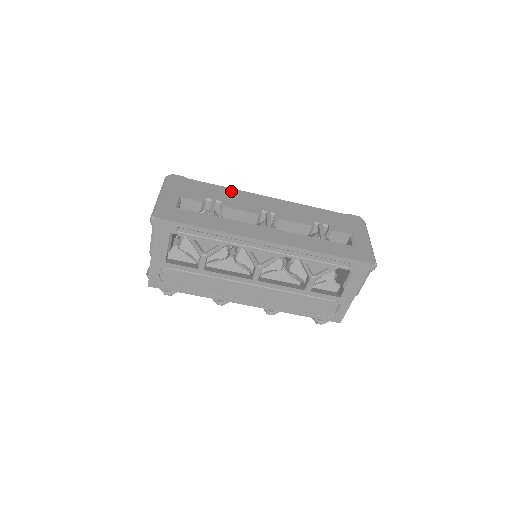
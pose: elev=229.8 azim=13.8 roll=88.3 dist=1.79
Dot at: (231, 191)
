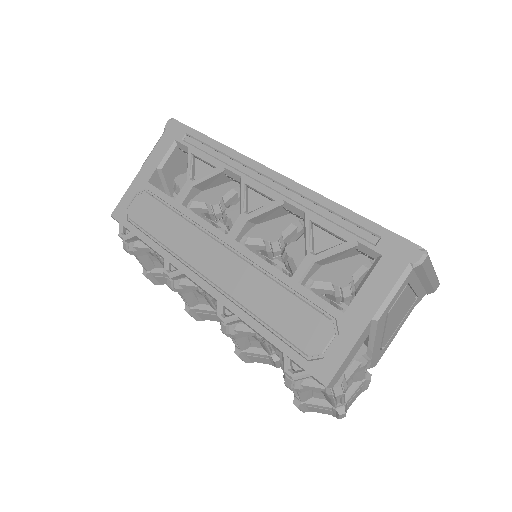
Dot at: occluded
